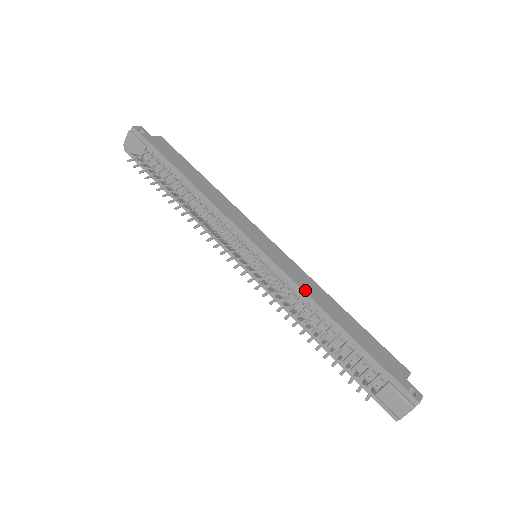
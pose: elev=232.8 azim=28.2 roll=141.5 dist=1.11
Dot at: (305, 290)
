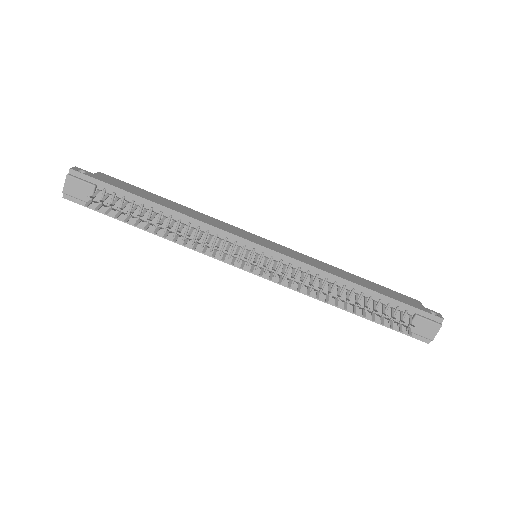
Dot at: (318, 268)
